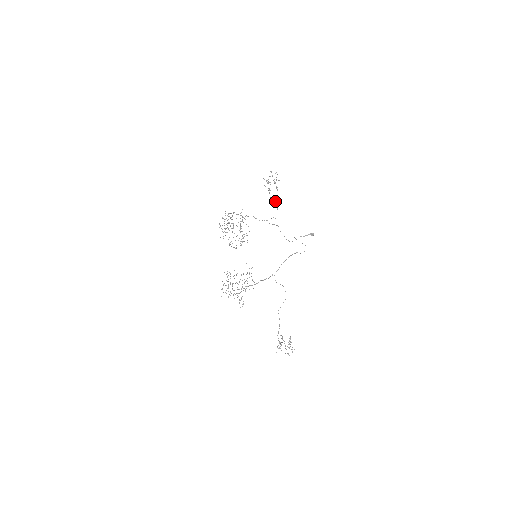
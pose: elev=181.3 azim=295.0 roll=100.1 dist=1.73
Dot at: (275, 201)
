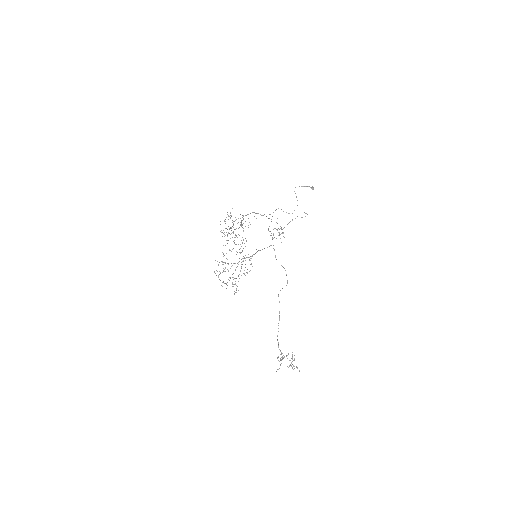
Dot at: occluded
